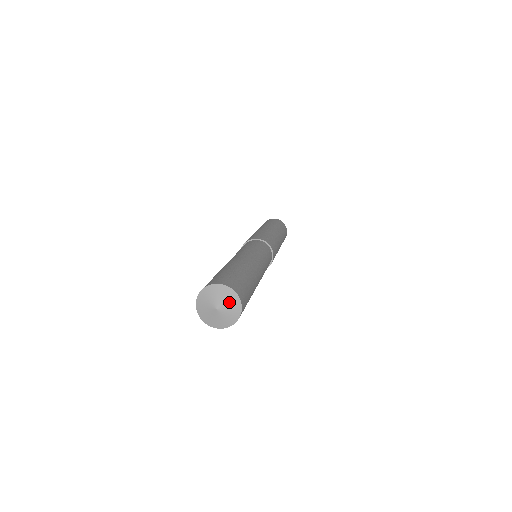
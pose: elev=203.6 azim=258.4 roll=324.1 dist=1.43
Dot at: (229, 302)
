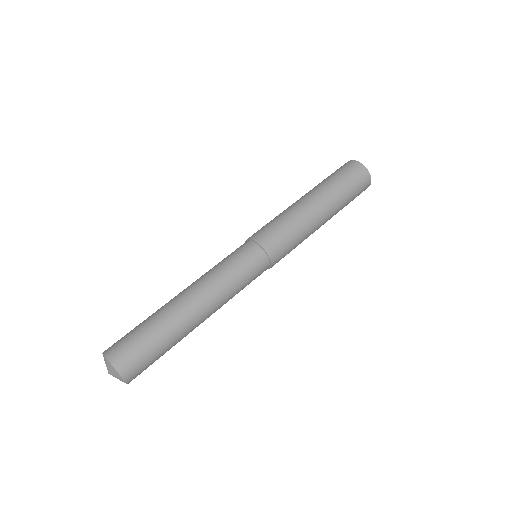
Dot at: (110, 368)
